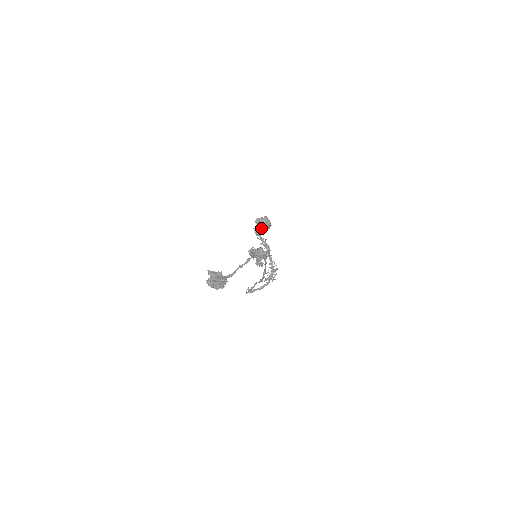
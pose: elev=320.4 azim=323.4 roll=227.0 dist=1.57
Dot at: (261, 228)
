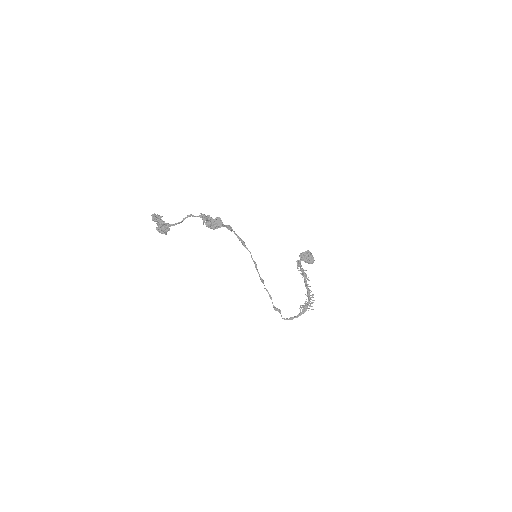
Dot at: (305, 262)
